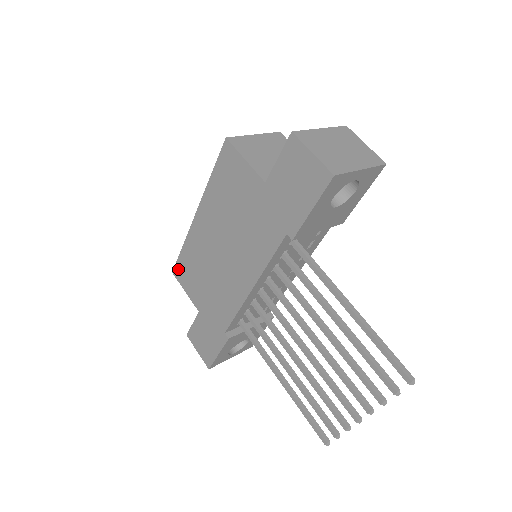
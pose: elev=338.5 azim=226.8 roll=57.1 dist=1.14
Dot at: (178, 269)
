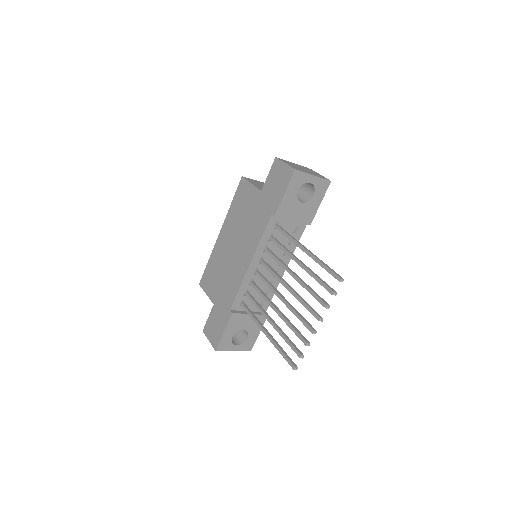
Dot at: (203, 279)
